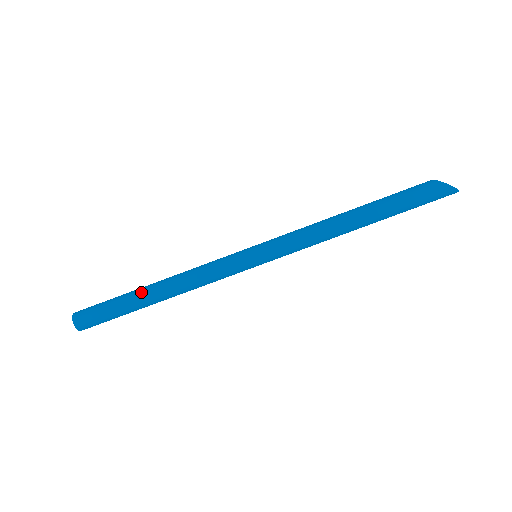
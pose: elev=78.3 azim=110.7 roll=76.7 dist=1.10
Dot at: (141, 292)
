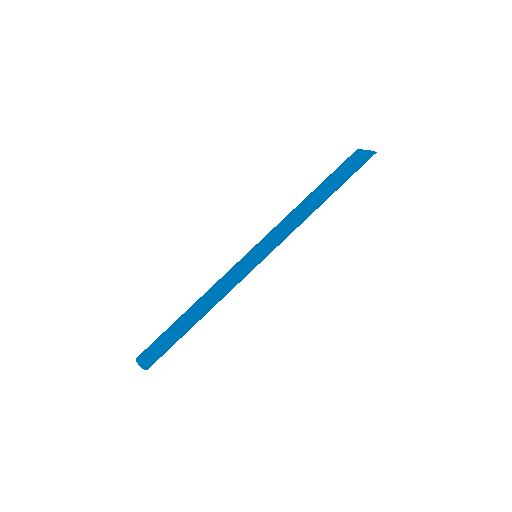
Dot at: (186, 323)
